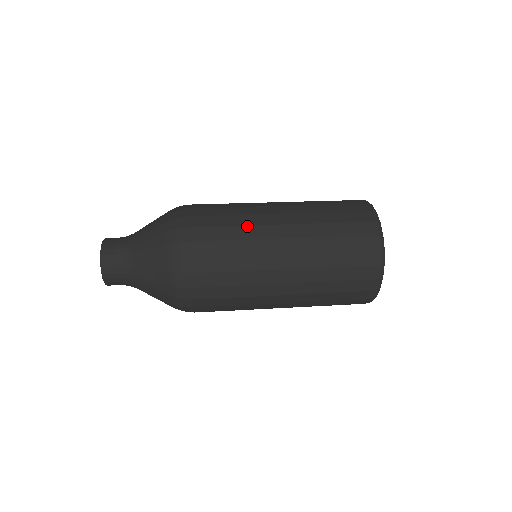
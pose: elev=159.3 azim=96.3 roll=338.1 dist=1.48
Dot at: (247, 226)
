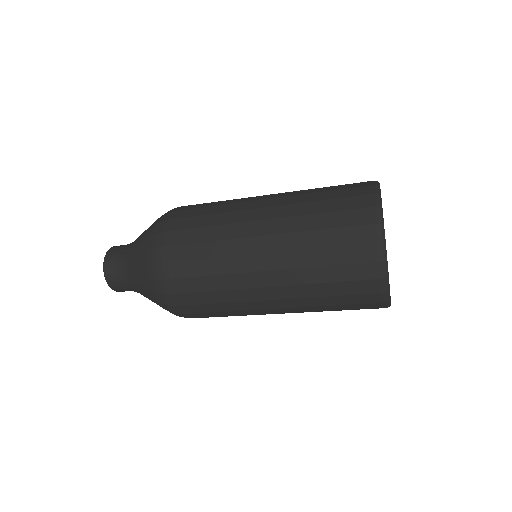
Dot at: (222, 241)
